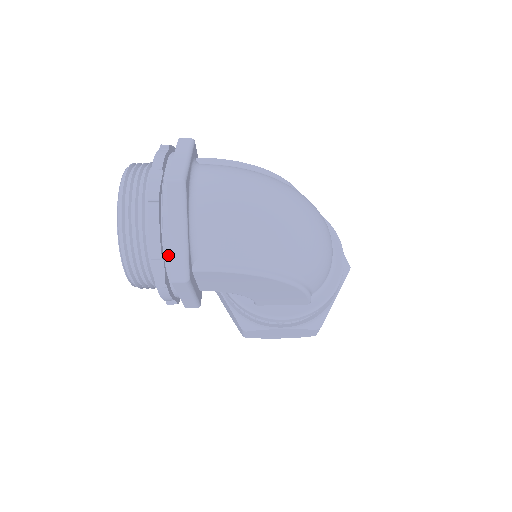
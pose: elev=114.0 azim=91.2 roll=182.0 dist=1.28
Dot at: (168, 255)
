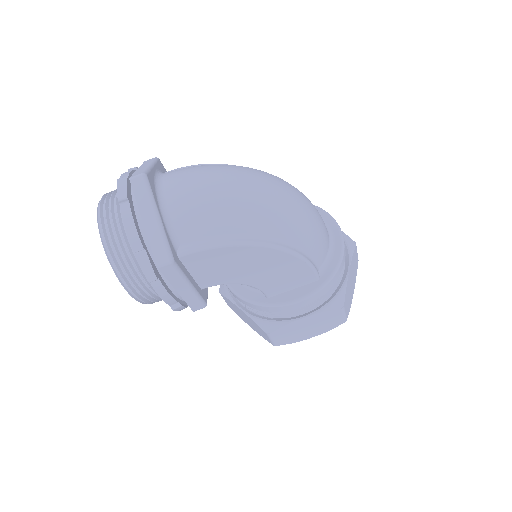
Dot at: (149, 245)
